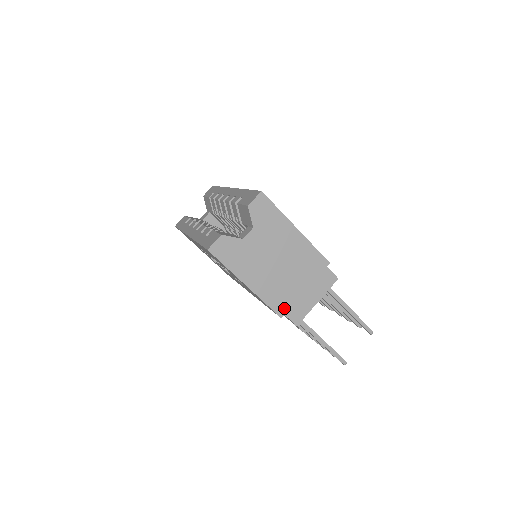
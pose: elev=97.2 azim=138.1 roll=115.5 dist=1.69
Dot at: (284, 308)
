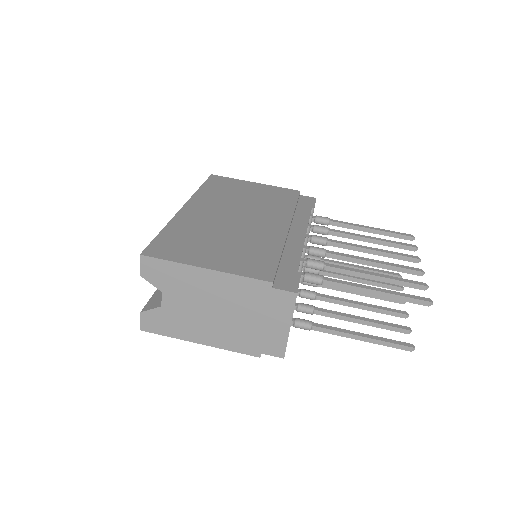
Dot at: (255, 348)
